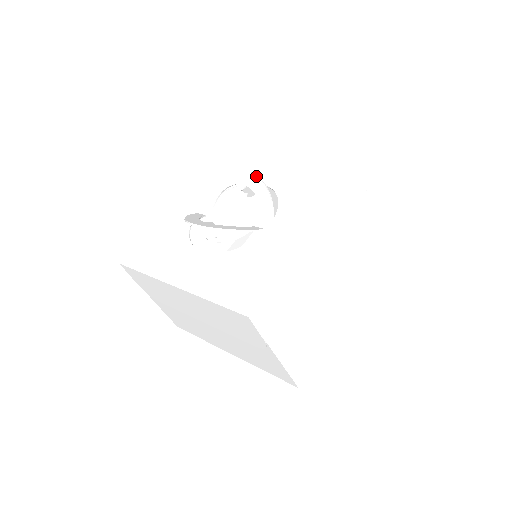
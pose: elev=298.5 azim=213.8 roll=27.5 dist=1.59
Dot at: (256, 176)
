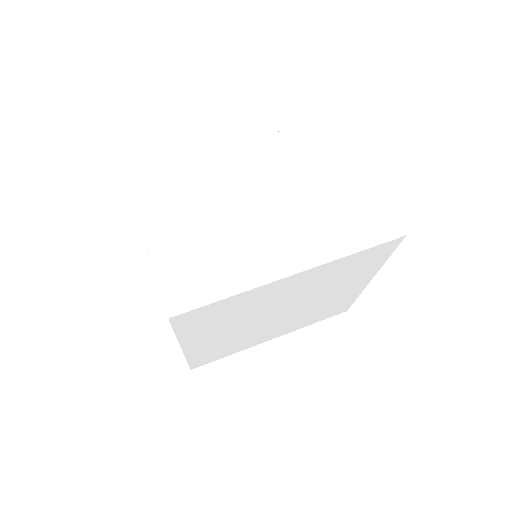
Dot at: occluded
